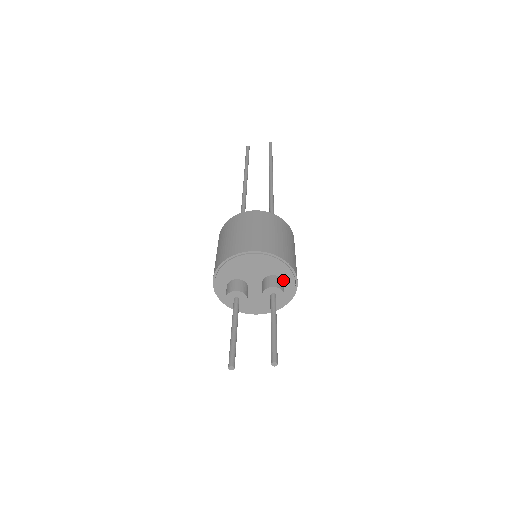
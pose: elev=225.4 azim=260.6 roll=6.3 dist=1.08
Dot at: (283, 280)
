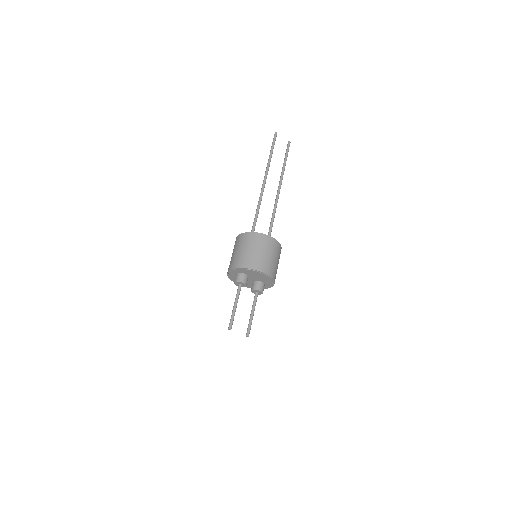
Dot at: (264, 285)
